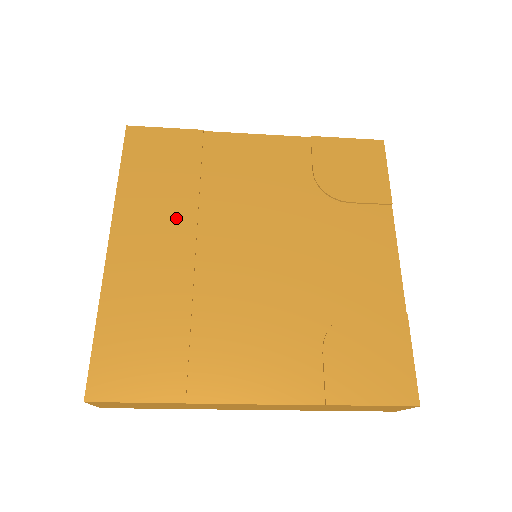
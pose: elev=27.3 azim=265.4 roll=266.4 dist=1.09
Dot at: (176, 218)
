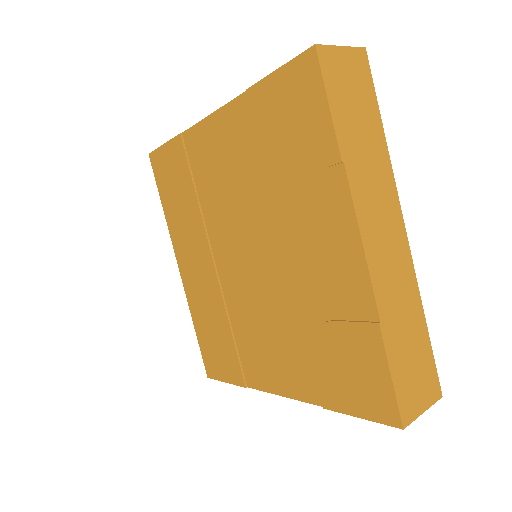
Dot at: (197, 237)
